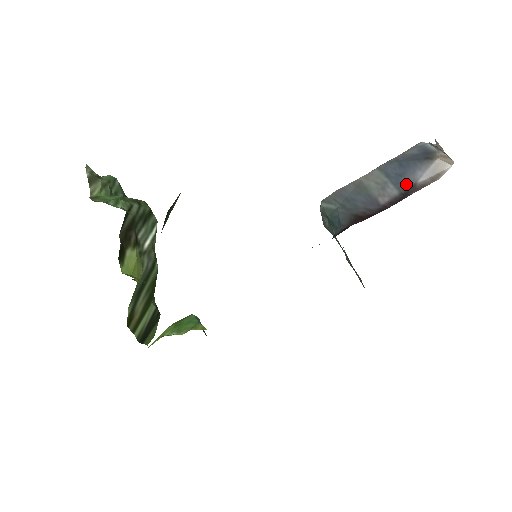
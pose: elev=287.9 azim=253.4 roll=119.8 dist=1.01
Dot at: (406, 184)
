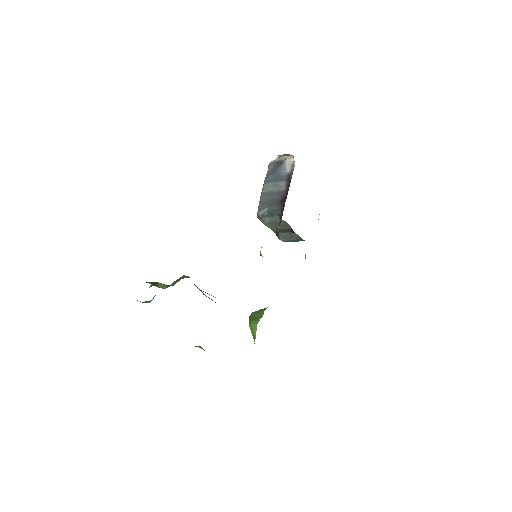
Dot at: (284, 177)
